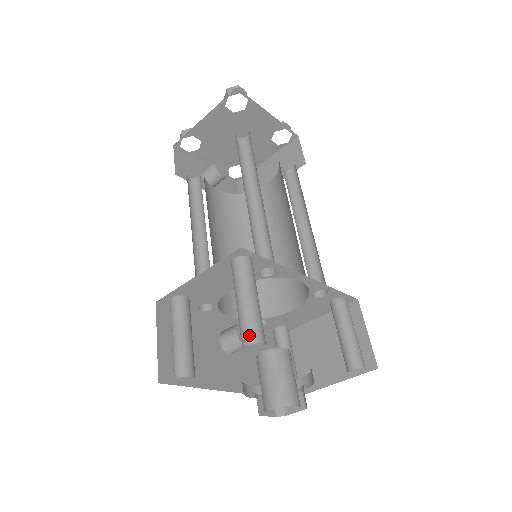
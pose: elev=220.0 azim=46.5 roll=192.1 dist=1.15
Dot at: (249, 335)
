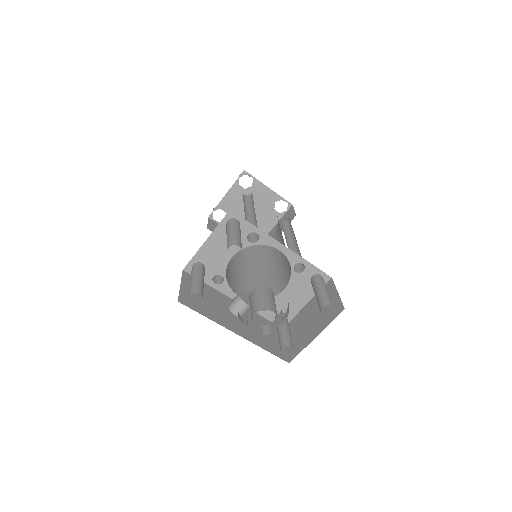
Dot at: (230, 243)
